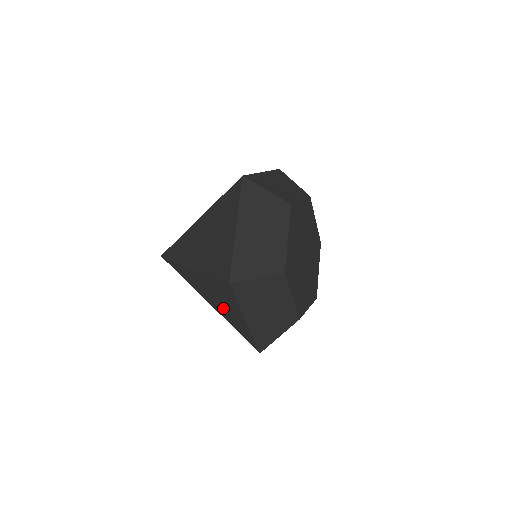
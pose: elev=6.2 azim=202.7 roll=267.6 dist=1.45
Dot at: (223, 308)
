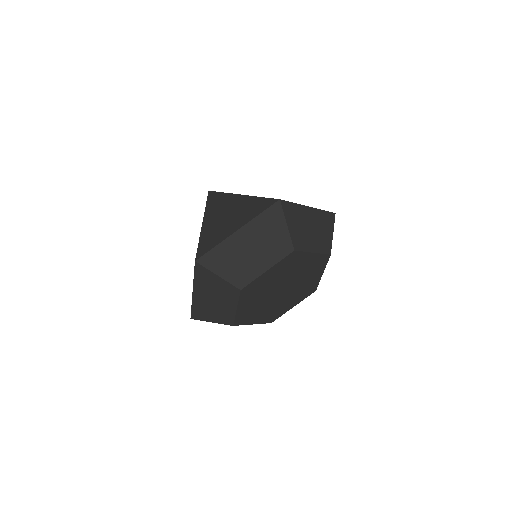
Dot at: (220, 223)
